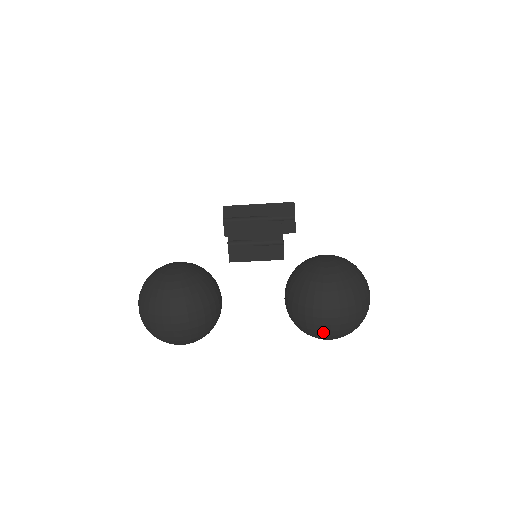
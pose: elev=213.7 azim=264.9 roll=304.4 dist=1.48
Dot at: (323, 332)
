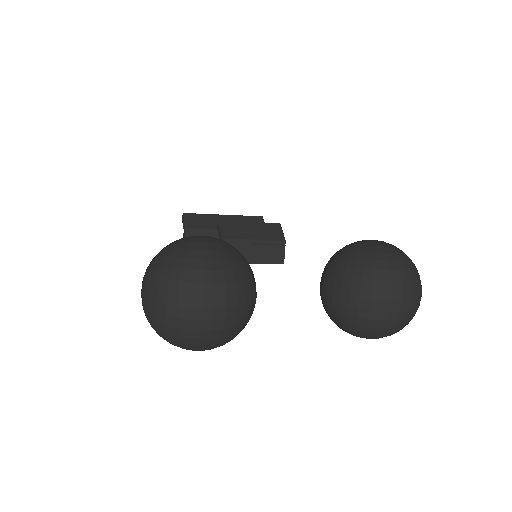
Dot at: (387, 322)
